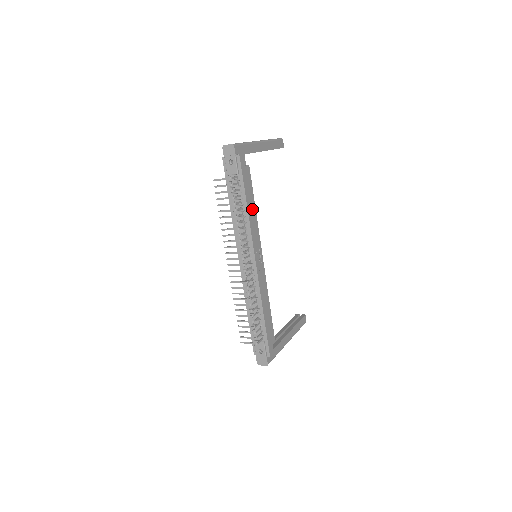
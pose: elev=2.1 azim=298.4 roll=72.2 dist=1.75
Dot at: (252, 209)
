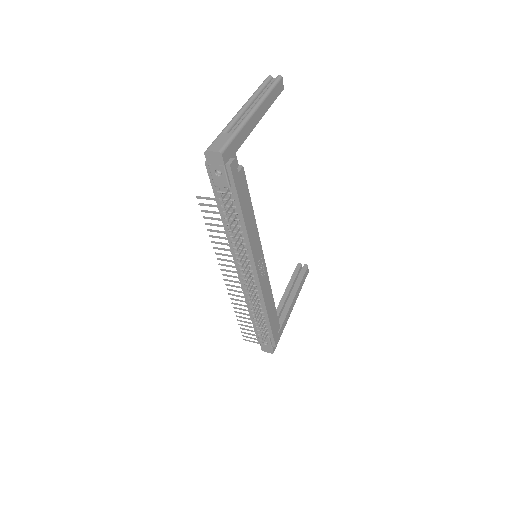
Dot at: (250, 219)
